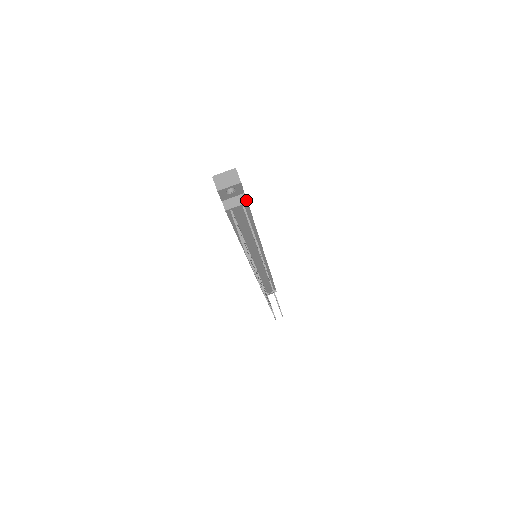
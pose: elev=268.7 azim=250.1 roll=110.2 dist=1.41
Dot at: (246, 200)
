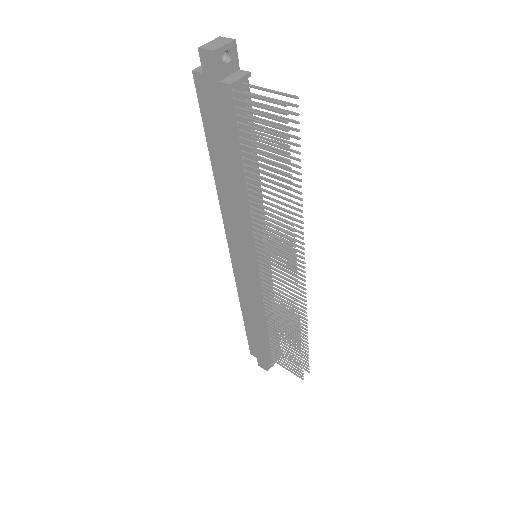
Dot at: (247, 72)
